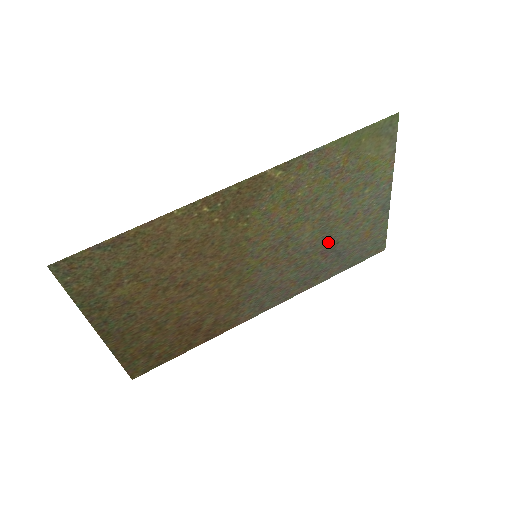
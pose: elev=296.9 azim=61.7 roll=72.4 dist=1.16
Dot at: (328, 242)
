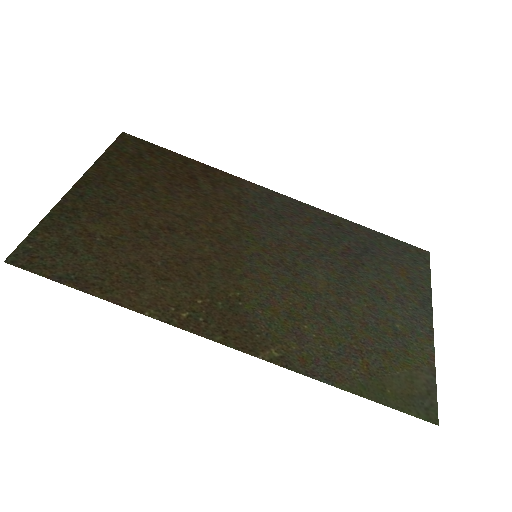
Dot at: (350, 266)
